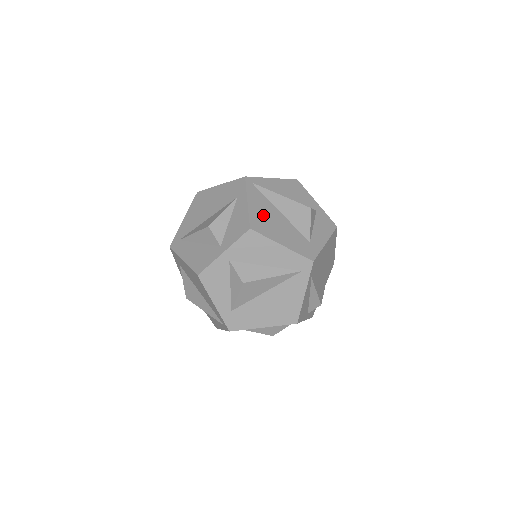
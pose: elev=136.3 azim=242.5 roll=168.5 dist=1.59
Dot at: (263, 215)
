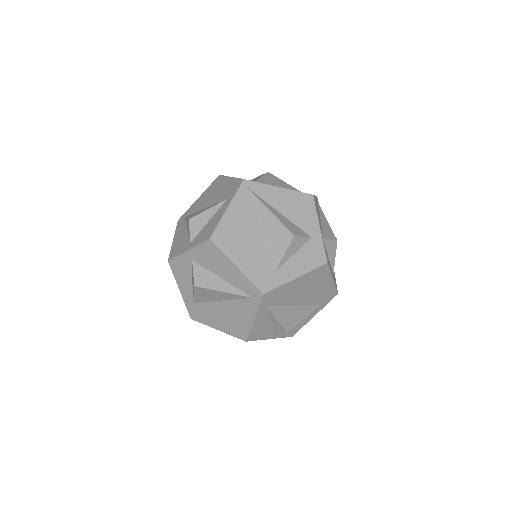
Dot at: (236, 228)
